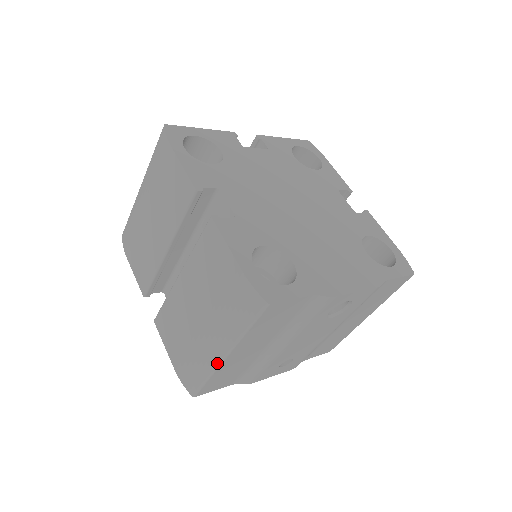
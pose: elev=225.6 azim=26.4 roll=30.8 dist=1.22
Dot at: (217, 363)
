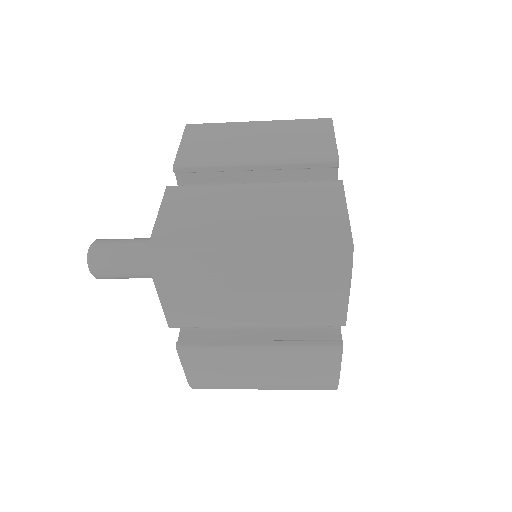
Dot at: occluded
